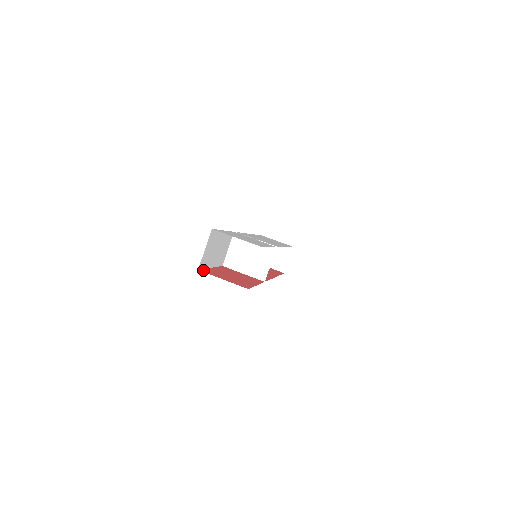
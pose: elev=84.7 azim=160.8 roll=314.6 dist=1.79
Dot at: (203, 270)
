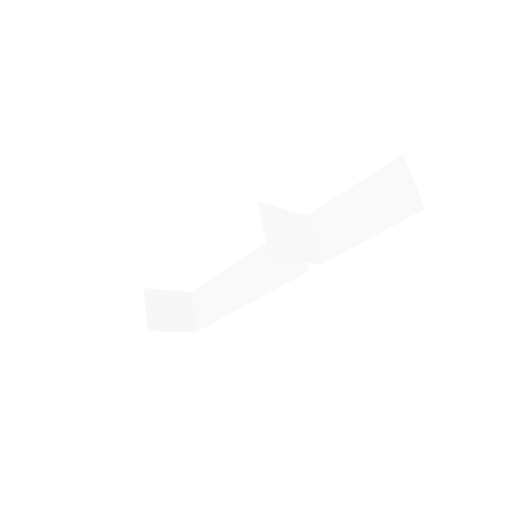
Dot at: occluded
